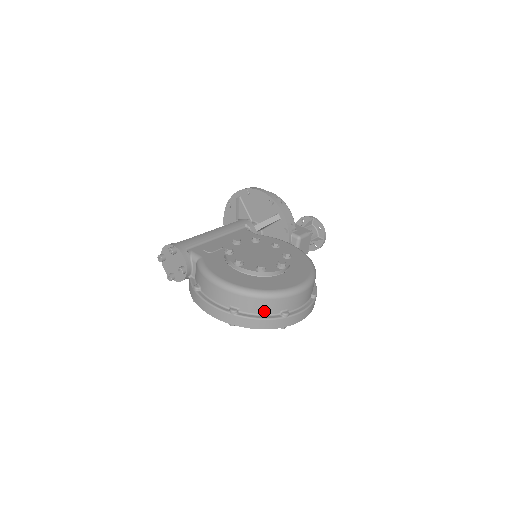
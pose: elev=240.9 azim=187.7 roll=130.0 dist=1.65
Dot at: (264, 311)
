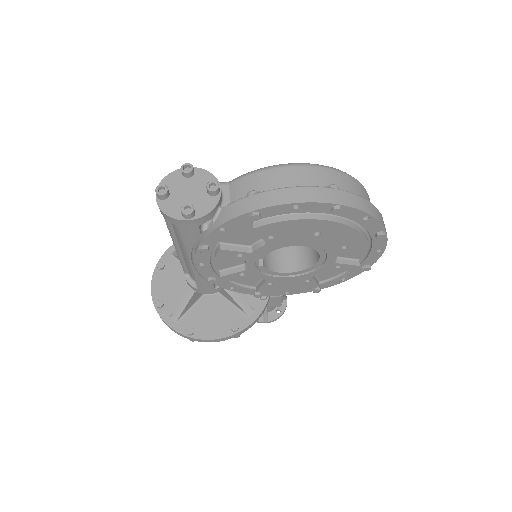
Dot at: occluded
